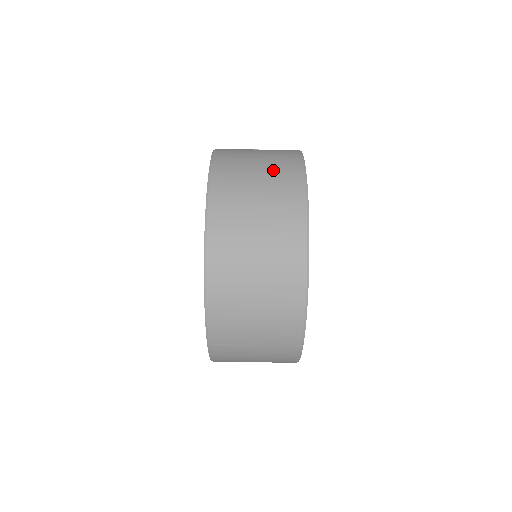
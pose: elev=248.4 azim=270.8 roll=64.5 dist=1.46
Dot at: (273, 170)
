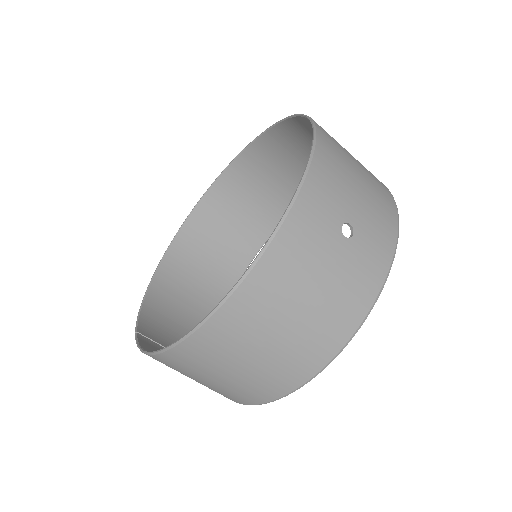
Dot at: (317, 321)
